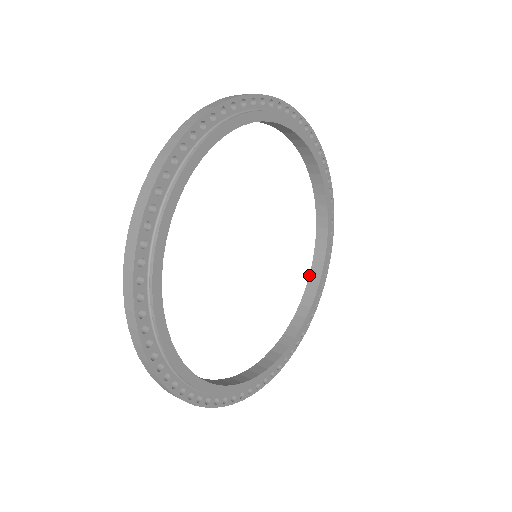
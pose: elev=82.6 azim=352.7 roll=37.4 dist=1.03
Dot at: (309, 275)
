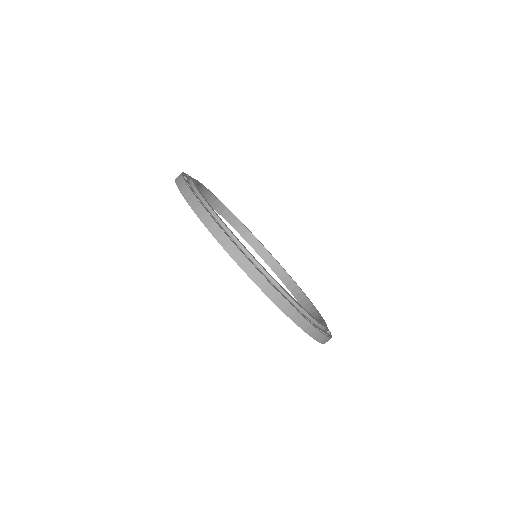
Dot at: (271, 269)
